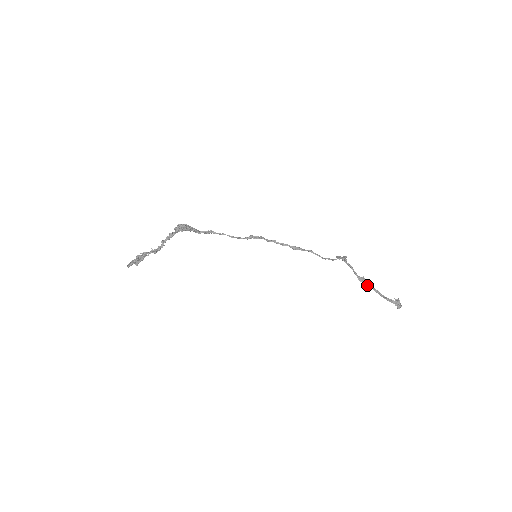
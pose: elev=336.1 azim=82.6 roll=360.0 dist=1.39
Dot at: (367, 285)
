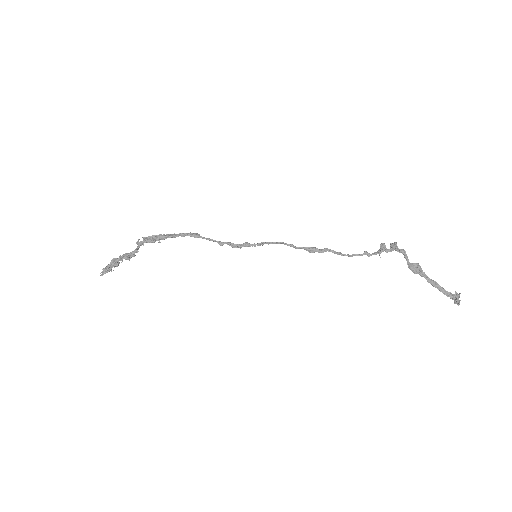
Dot at: (420, 274)
